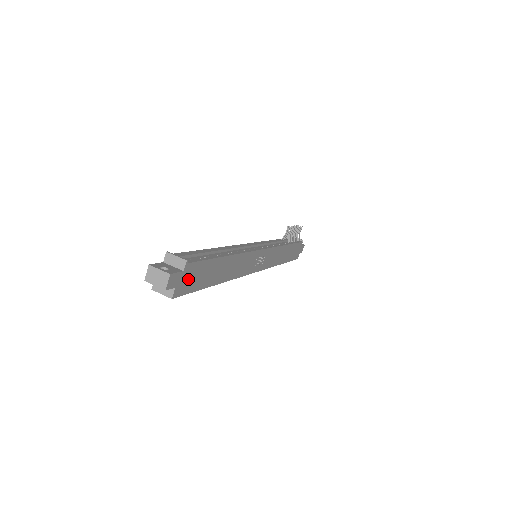
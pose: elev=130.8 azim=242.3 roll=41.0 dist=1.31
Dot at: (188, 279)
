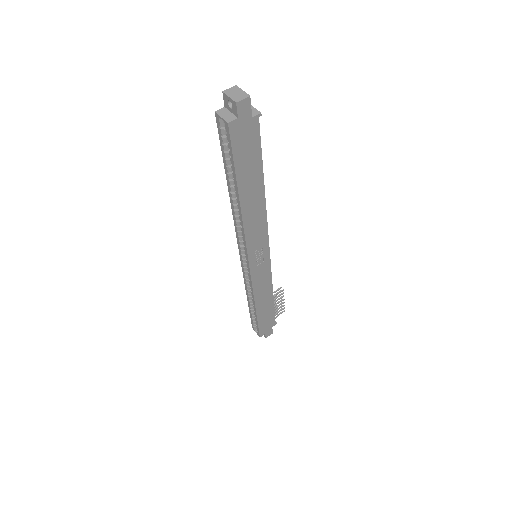
Dot at: (245, 134)
